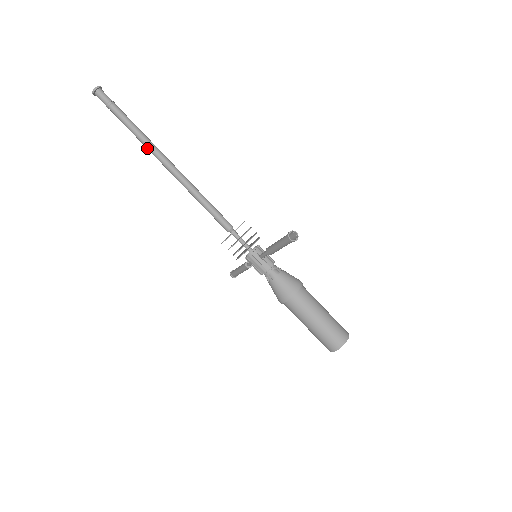
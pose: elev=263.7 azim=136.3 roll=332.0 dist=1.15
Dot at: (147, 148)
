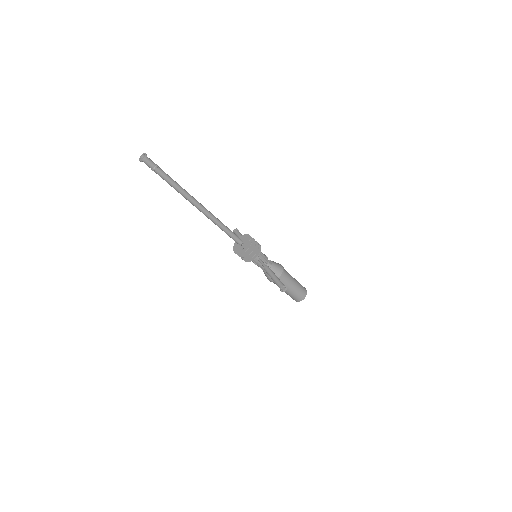
Dot at: (184, 197)
